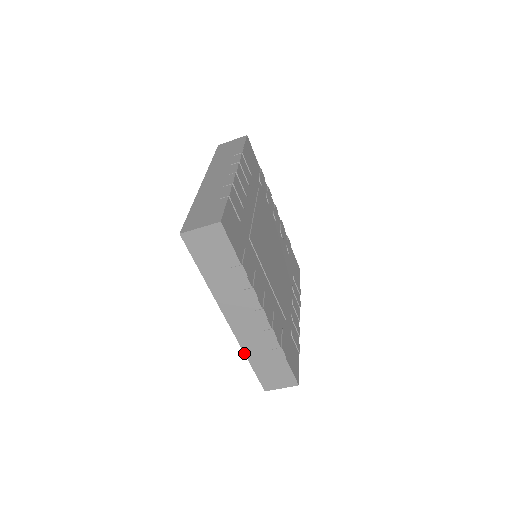
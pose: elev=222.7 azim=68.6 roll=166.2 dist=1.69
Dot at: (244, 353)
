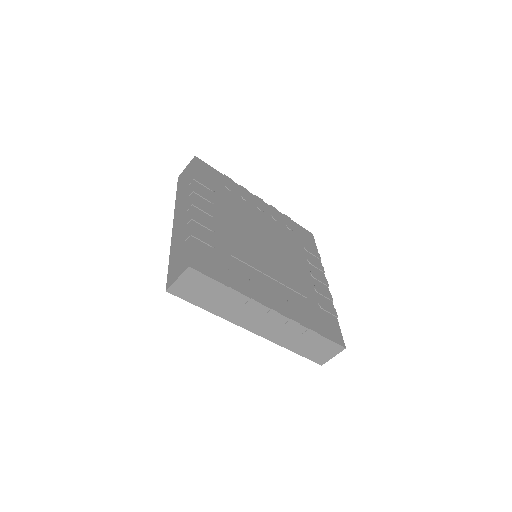
Dot at: occluded
